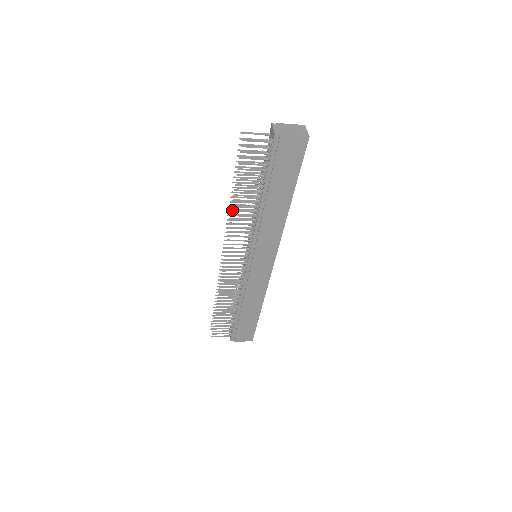
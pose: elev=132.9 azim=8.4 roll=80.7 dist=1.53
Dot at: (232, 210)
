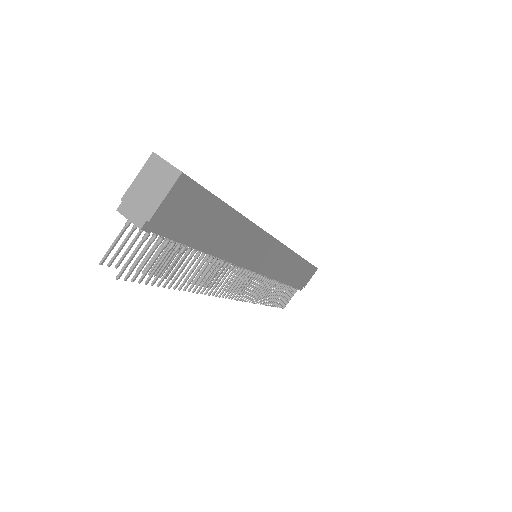
Dot at: occluded
